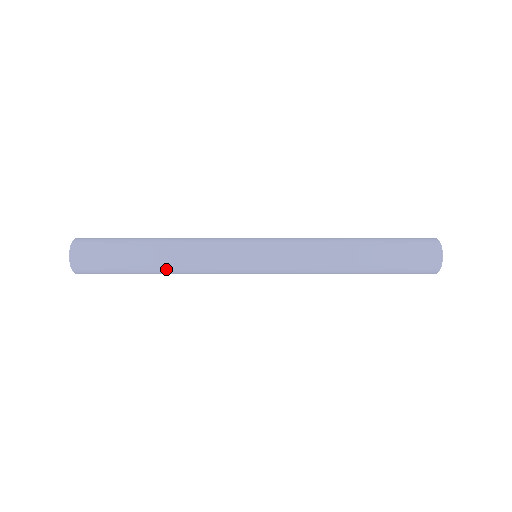
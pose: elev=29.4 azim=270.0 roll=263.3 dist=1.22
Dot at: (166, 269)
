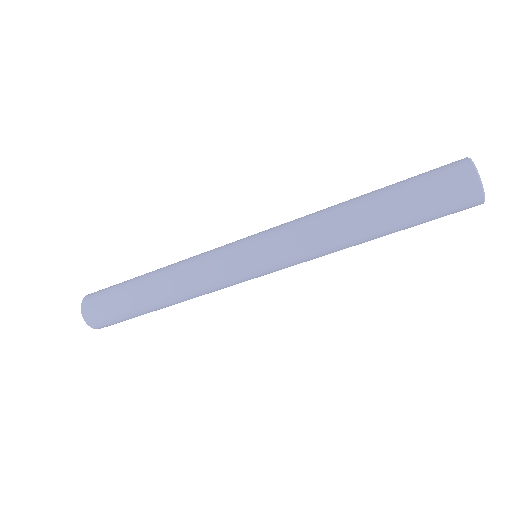
Dot at: (166, 298)
